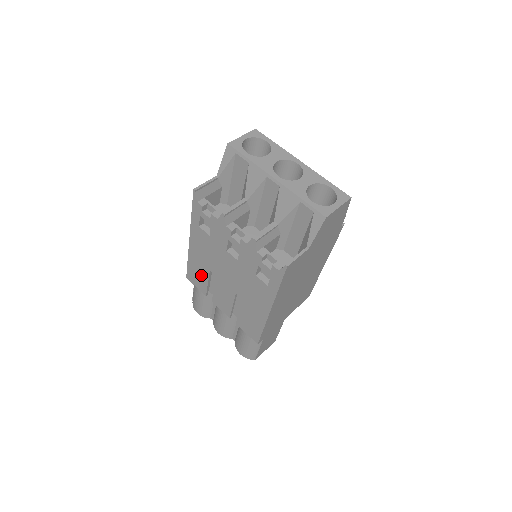
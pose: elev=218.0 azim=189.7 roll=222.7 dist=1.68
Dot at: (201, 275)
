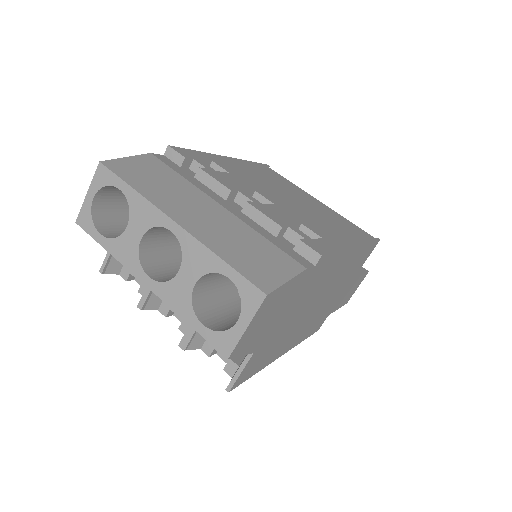
Dot at: occluded
